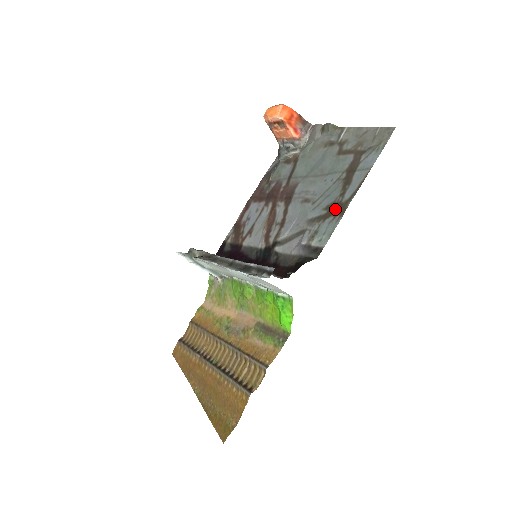
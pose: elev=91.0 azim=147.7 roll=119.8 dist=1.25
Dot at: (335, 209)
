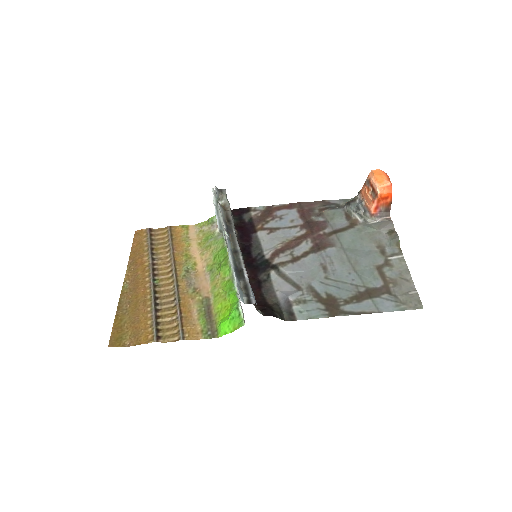
Dot at: (331, 305)
